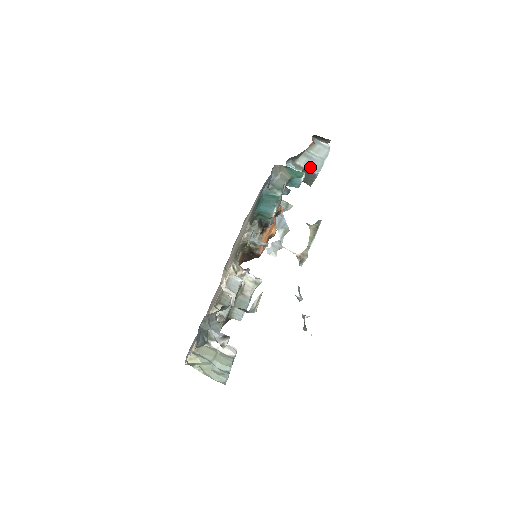
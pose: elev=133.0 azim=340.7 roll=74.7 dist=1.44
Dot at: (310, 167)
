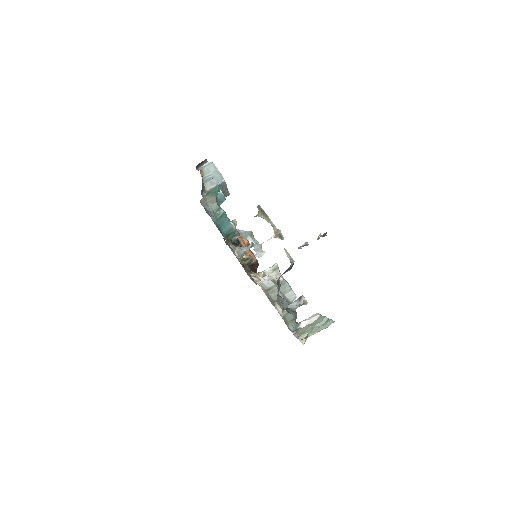
Dot at: (216, 183)
